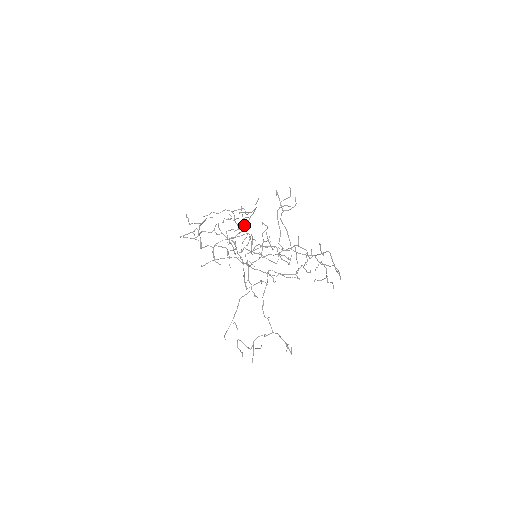
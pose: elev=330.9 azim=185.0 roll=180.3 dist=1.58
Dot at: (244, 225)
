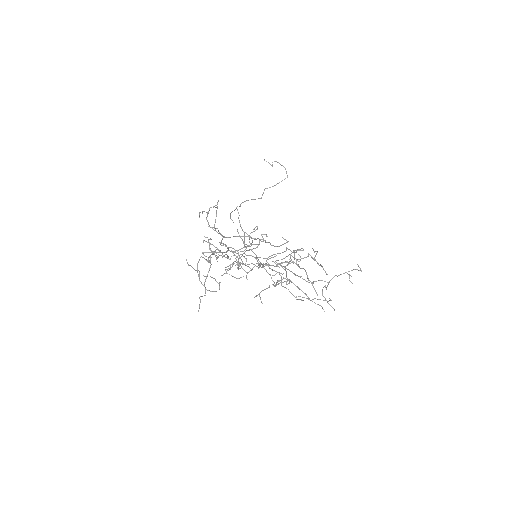
Dot at: occluded
